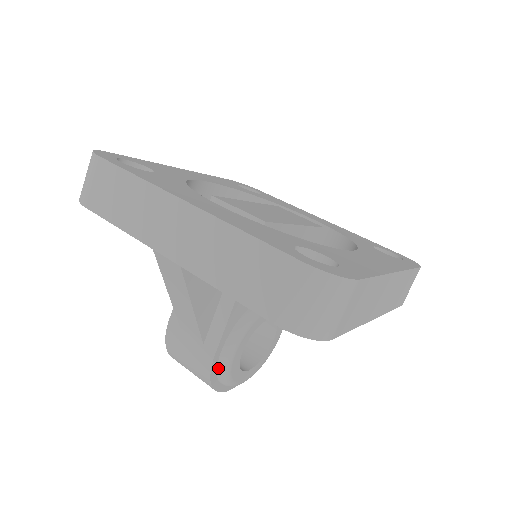
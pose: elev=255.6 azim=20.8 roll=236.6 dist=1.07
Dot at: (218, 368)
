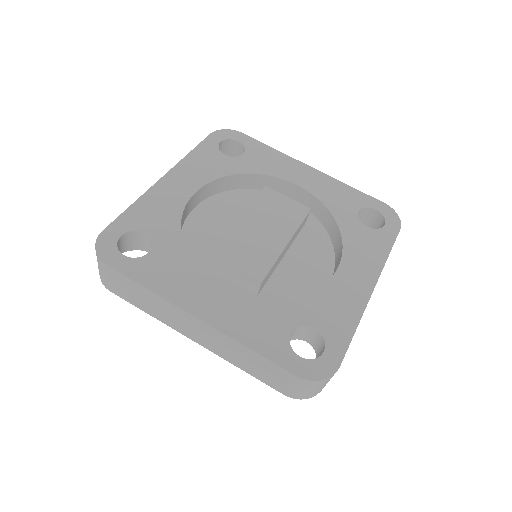
Dot at: occluded
